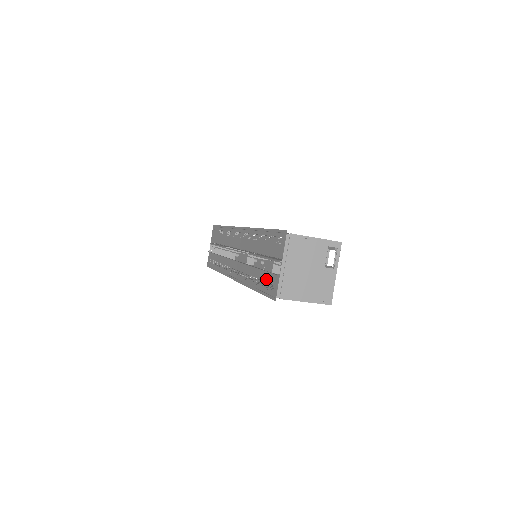
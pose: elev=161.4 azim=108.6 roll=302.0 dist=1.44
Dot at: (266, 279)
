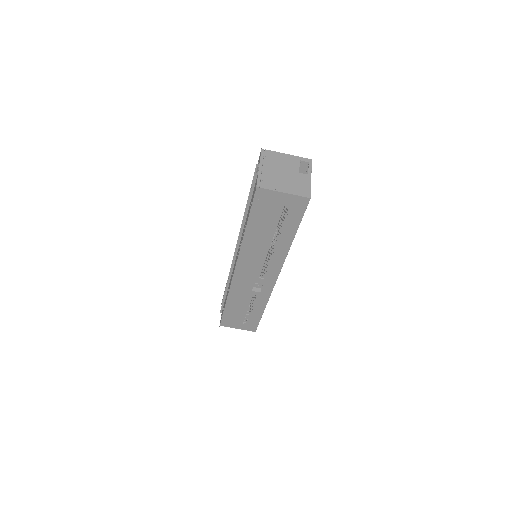
Dot at: (251, 199)
